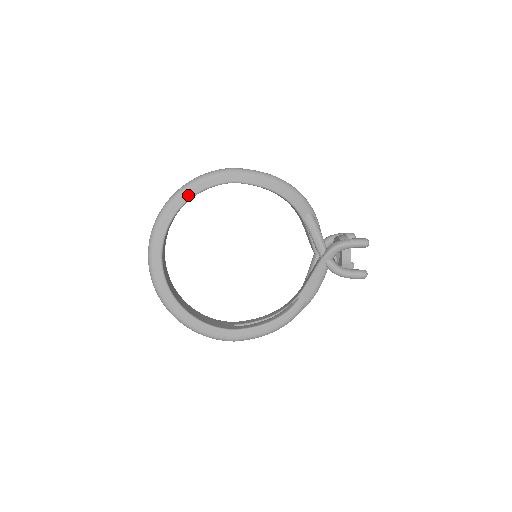
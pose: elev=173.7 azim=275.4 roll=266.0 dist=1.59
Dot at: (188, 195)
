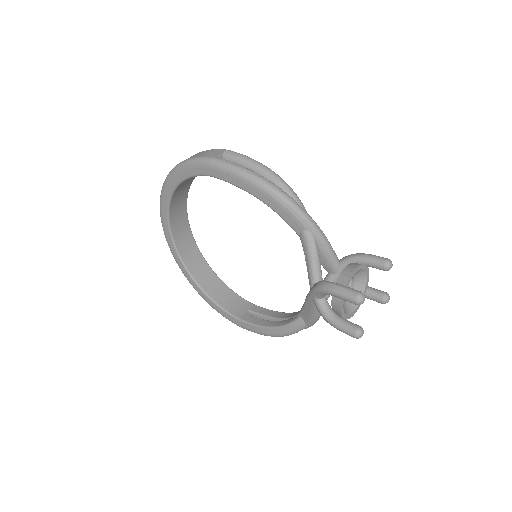
Dot at: (176, 180)
